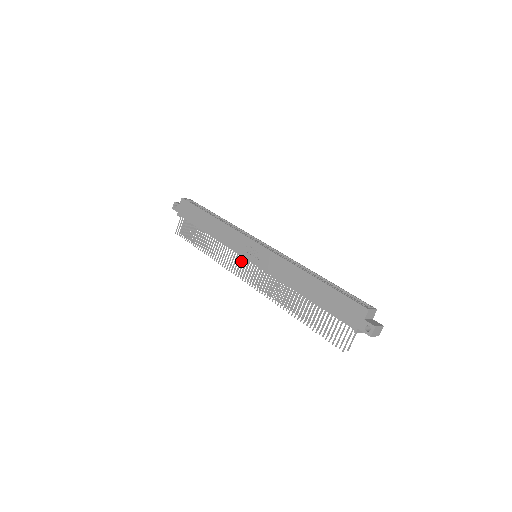
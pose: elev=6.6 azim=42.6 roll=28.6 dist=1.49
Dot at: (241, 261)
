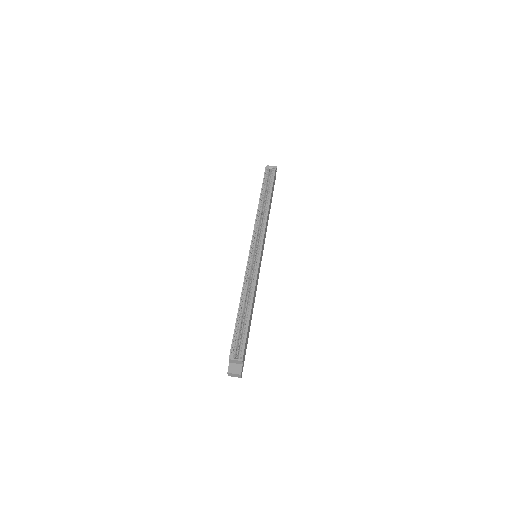
Dot at: occluded
